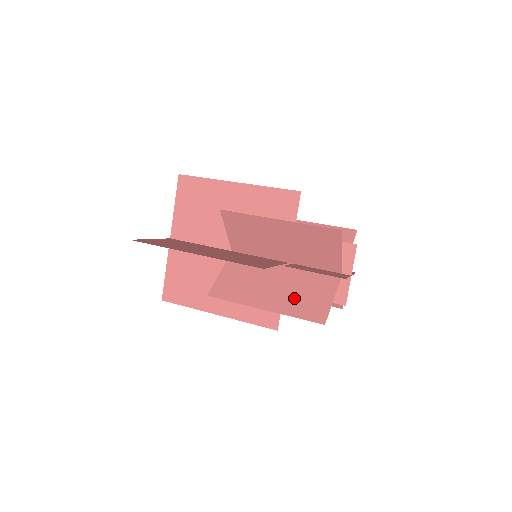
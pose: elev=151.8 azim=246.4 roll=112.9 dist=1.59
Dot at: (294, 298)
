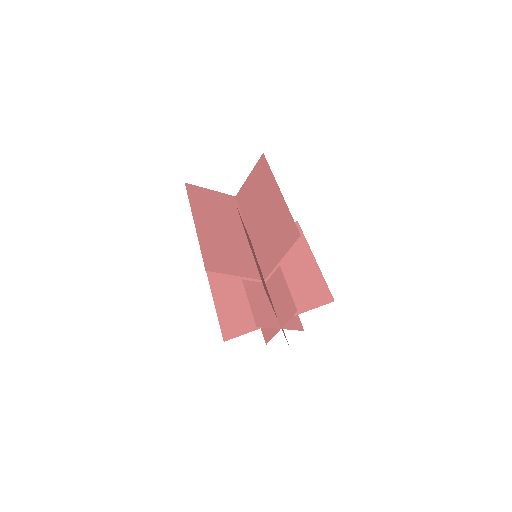
Dot at: (234, 307)
